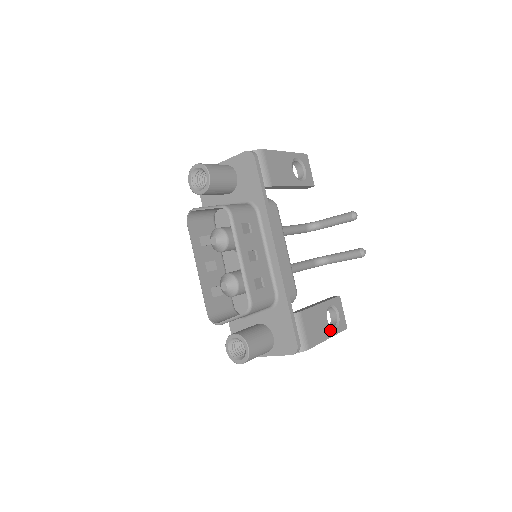
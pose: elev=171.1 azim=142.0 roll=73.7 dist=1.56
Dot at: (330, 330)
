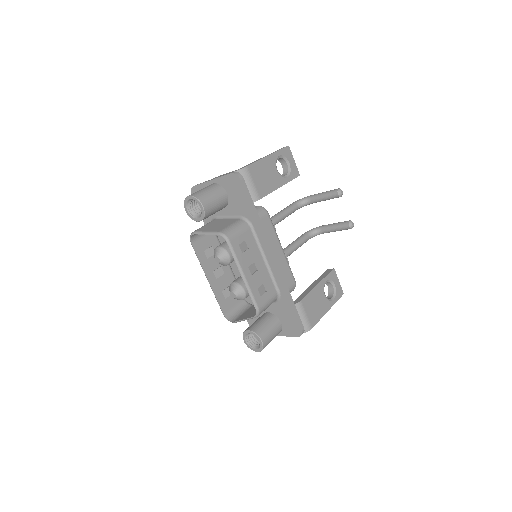
Dot at: (328, 303)
